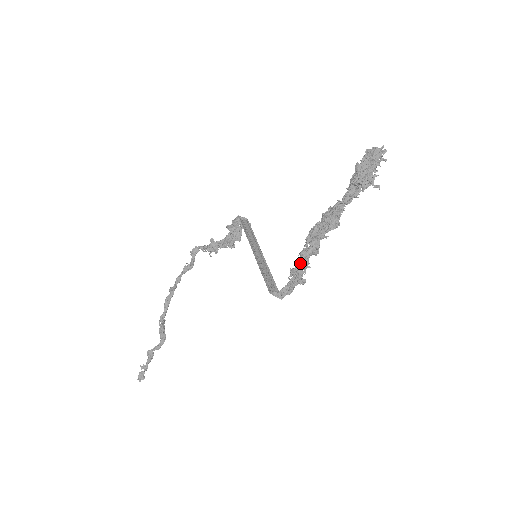
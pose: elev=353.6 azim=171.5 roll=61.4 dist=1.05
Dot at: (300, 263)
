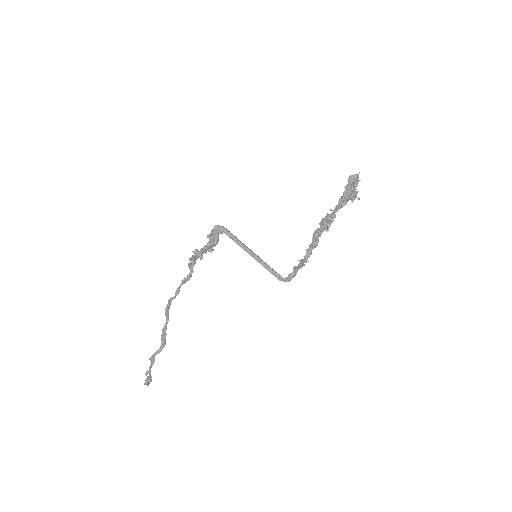
Dot at: occluded
